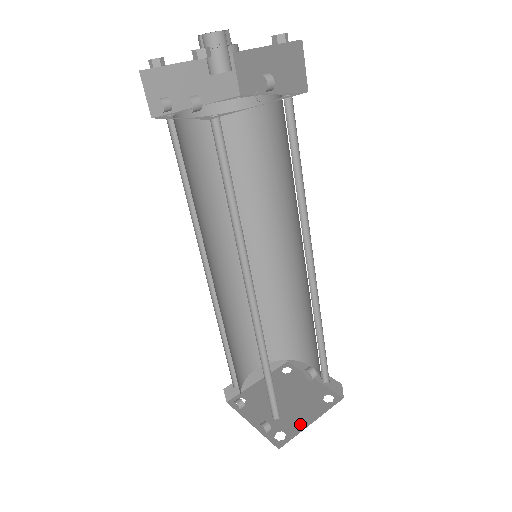
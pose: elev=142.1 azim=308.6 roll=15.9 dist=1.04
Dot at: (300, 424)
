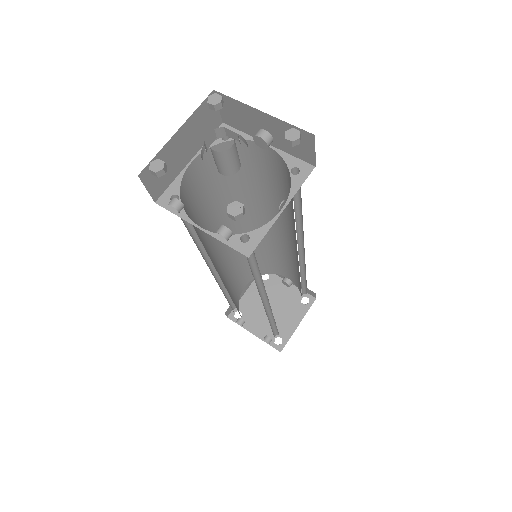
Dot at: (290, 328)
